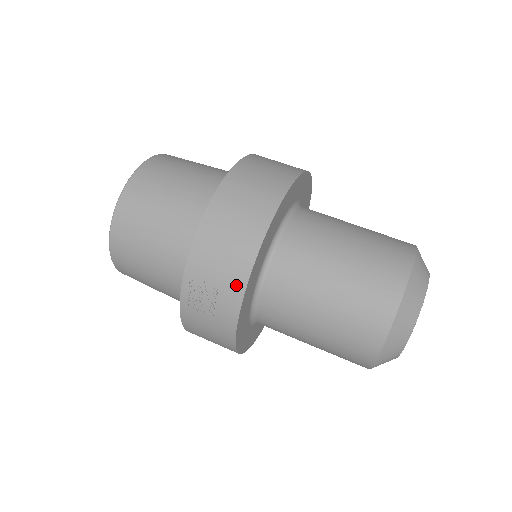
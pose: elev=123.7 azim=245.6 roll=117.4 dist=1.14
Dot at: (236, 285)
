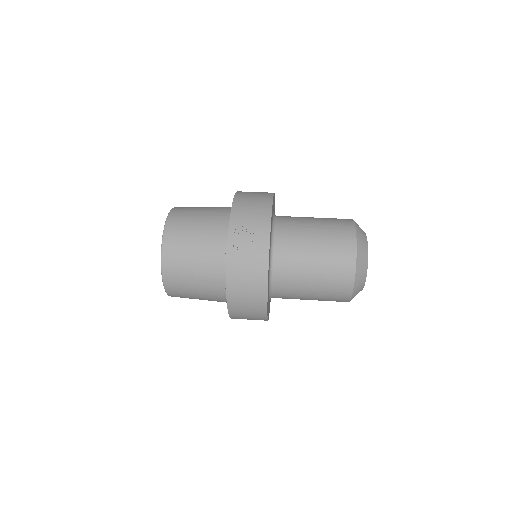
Dot at: (264, 223)
